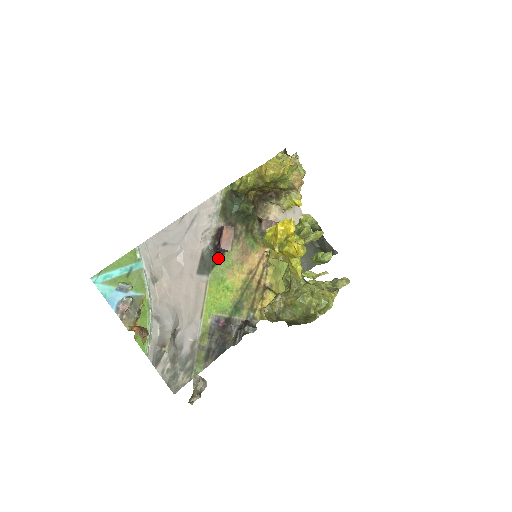
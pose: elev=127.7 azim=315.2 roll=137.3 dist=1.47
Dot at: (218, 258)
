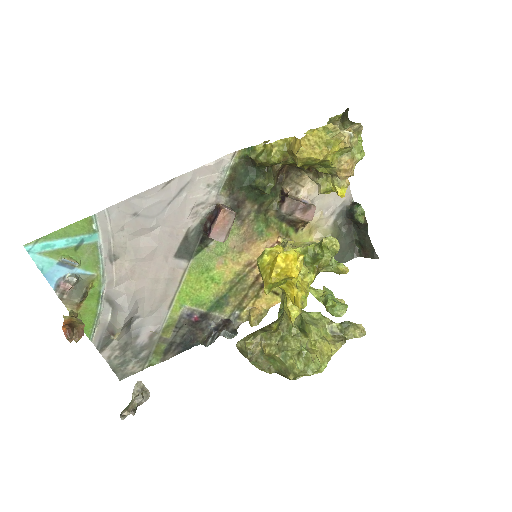
Dot at: (208, 242)
